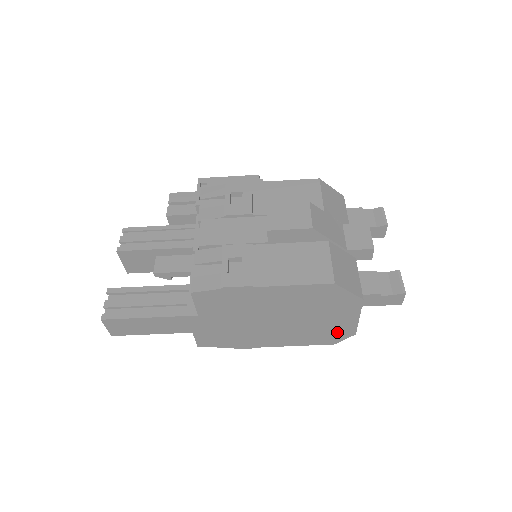
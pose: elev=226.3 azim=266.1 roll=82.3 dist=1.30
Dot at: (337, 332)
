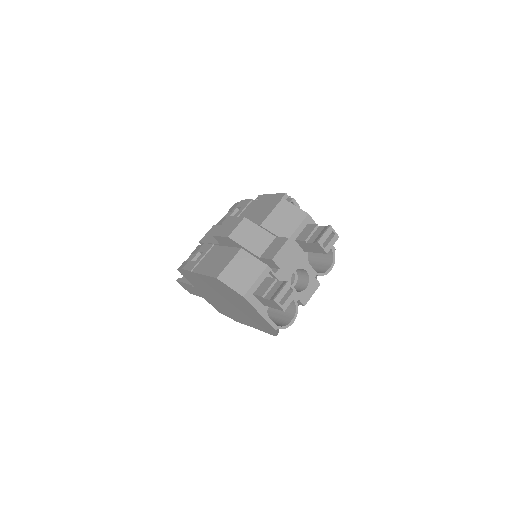
Dot at: (264, 324)
